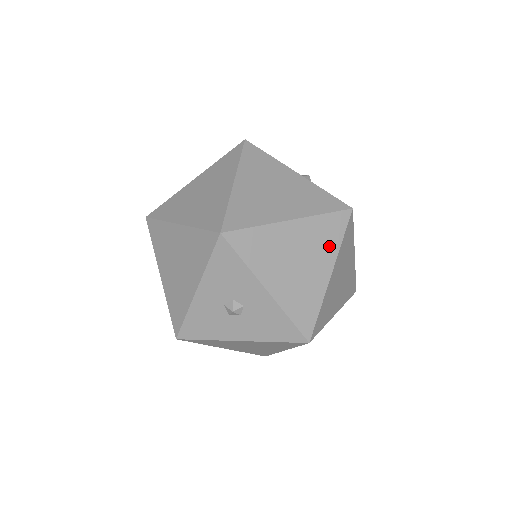
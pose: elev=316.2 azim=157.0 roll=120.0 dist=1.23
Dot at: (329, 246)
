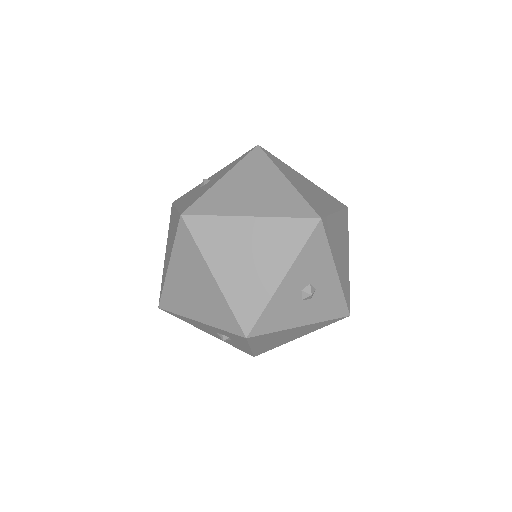
Dot at: (346, 236)
